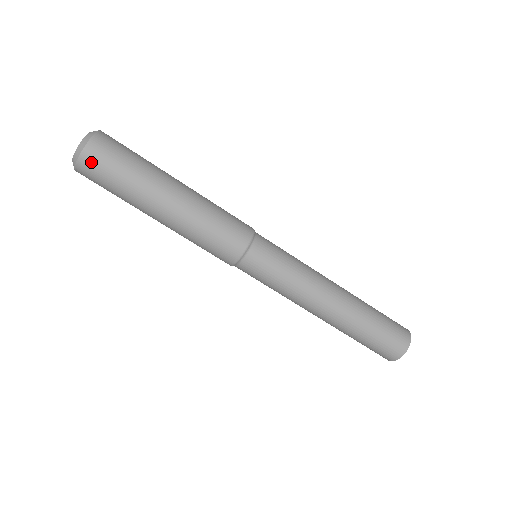
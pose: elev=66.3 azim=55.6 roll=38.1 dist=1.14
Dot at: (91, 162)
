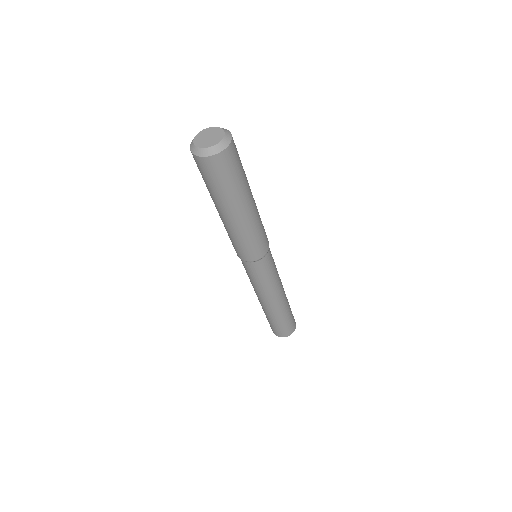
Dot at: (217, 164)
